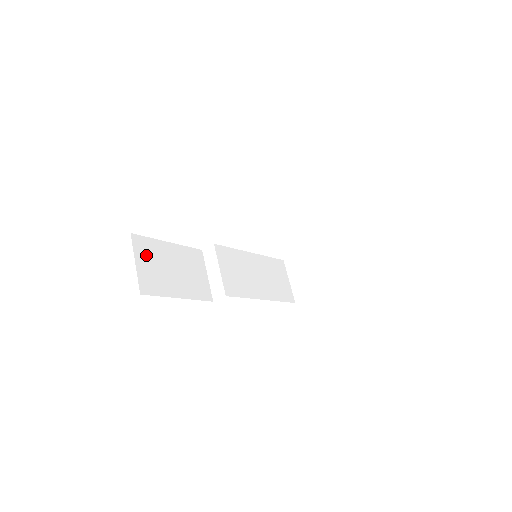
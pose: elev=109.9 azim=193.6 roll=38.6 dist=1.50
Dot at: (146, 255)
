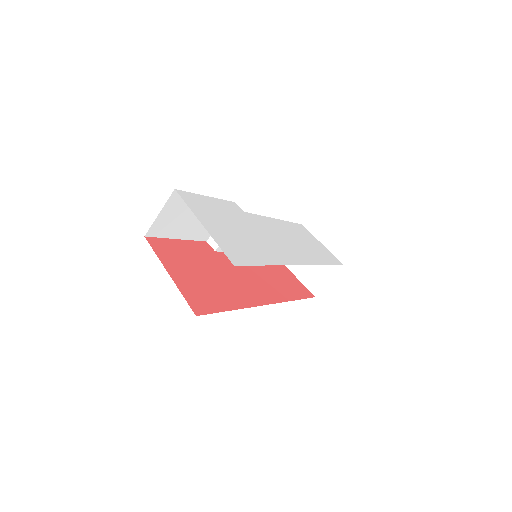
Dot at: (175, 207)
